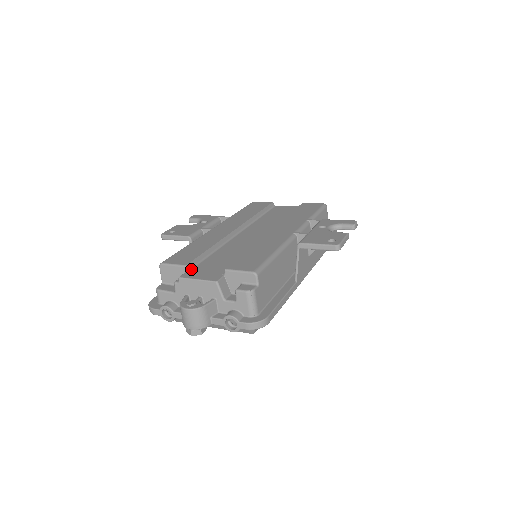
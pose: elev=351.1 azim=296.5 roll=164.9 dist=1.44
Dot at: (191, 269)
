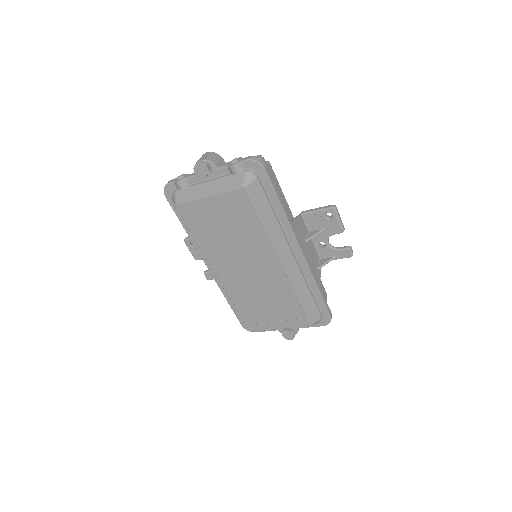
Dot at: occluded
